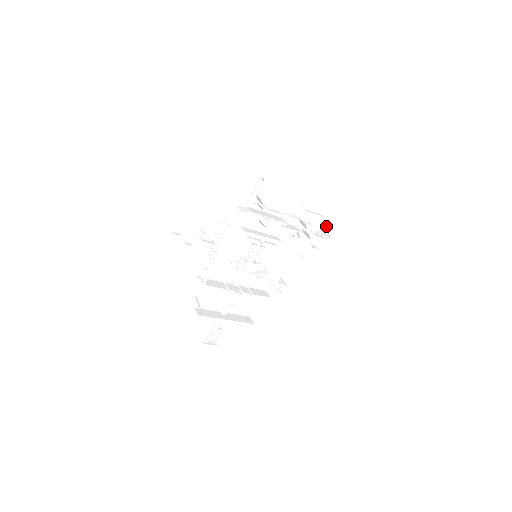
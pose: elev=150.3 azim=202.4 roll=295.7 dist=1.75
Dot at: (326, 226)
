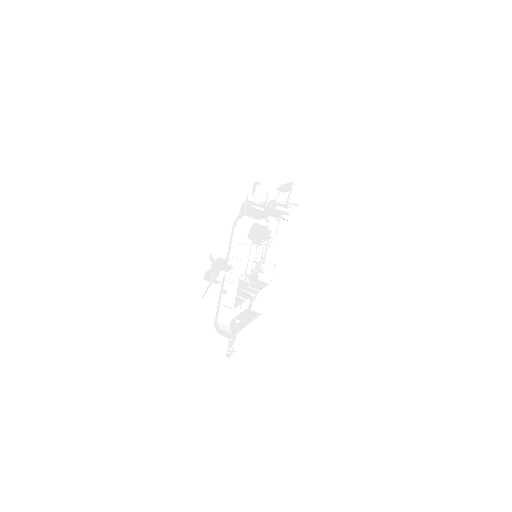
Dot at: (293, 197)
